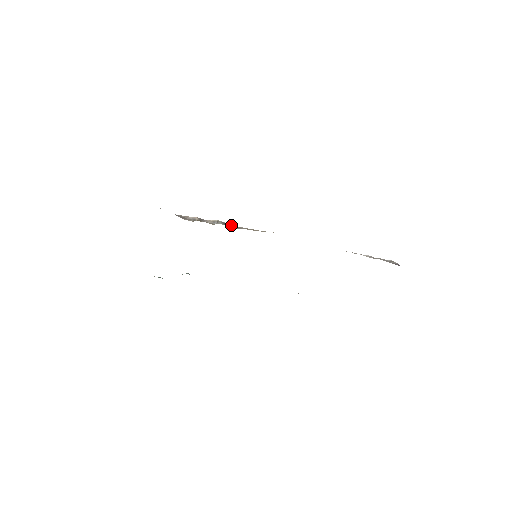
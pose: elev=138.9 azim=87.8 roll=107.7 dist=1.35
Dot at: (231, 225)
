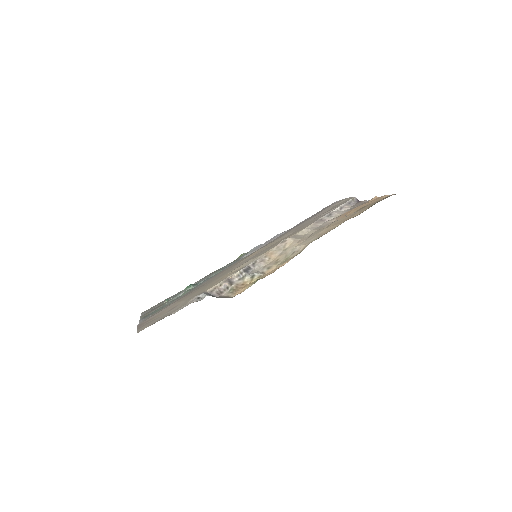
Dot at: (248, 265)
